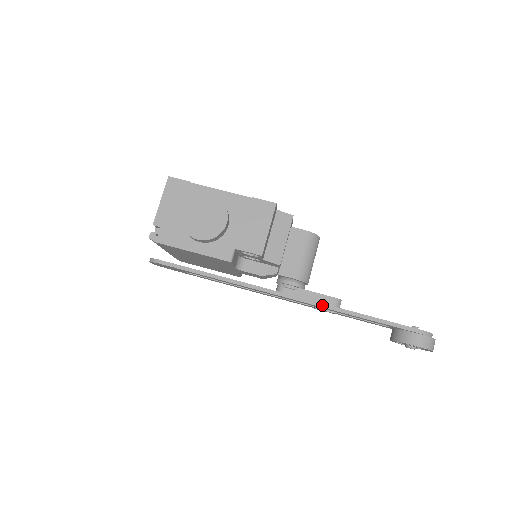
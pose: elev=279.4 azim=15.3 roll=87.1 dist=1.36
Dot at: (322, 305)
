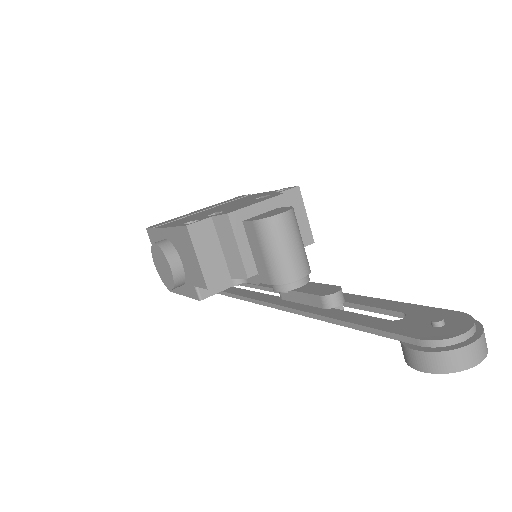
Dot at: (305, 314)
